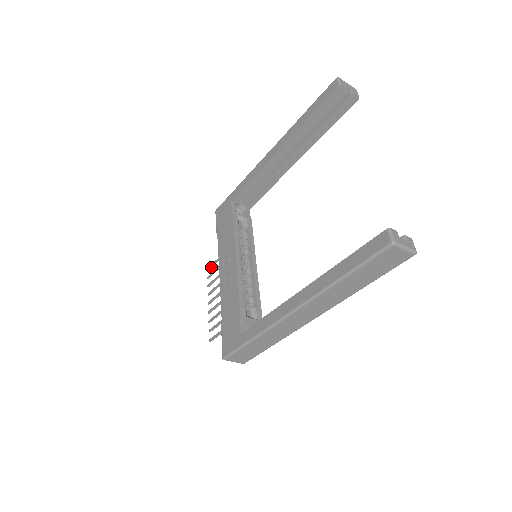
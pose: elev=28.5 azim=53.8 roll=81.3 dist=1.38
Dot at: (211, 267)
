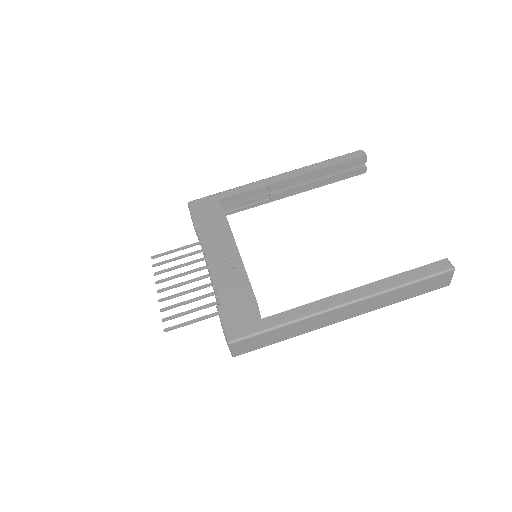
Dot at: (160, 256)
